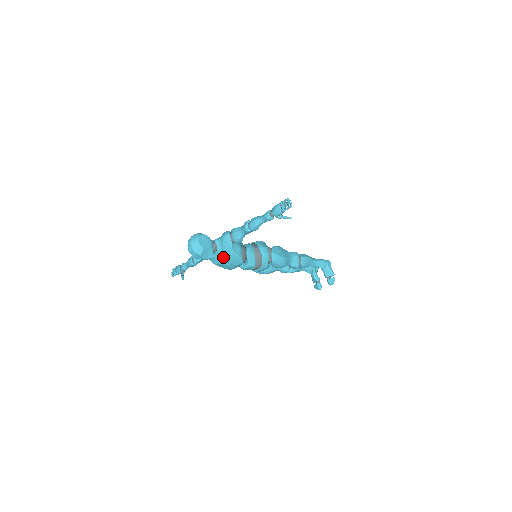
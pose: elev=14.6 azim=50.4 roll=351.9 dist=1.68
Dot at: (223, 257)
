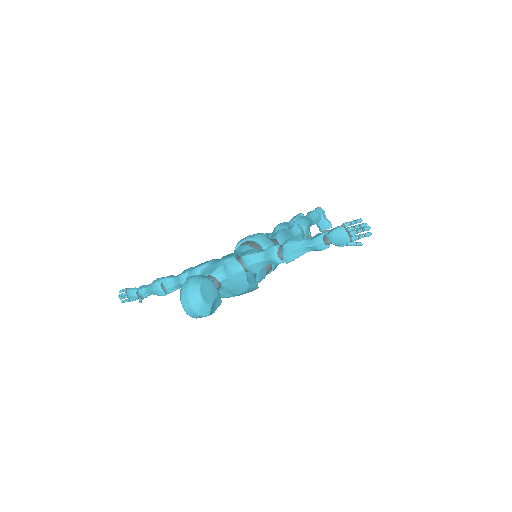
Dot at: (230, 292)
